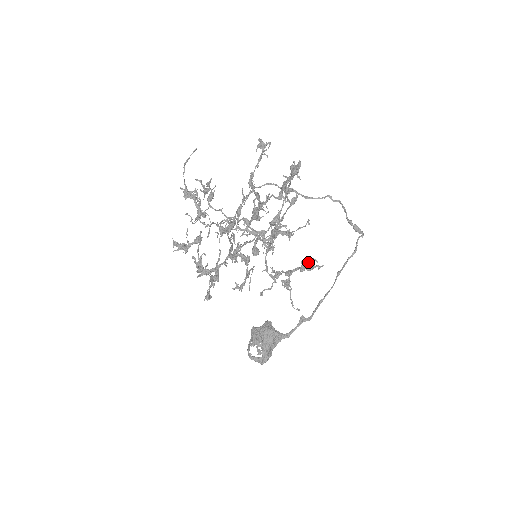
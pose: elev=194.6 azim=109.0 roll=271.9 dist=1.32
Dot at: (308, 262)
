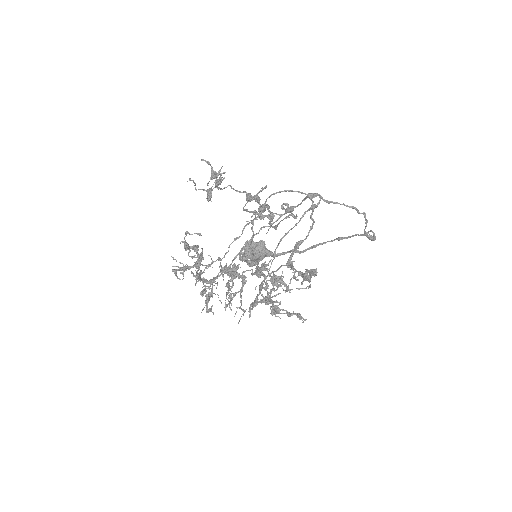
Dot at: (296, 315)
